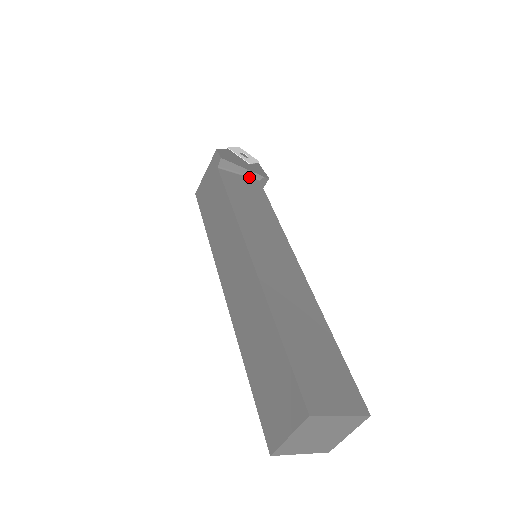
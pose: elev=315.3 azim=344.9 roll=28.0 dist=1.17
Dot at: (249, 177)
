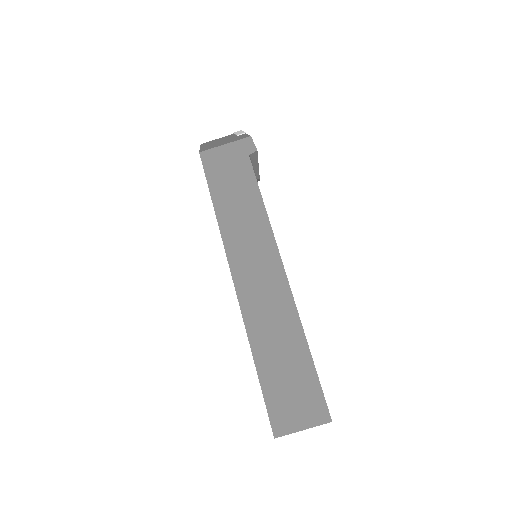
Dot at: occluded
